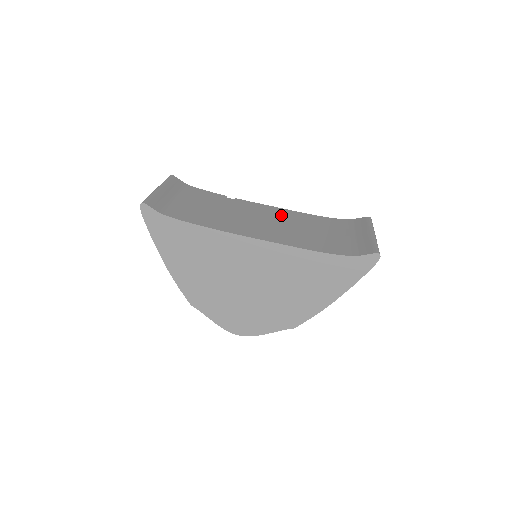
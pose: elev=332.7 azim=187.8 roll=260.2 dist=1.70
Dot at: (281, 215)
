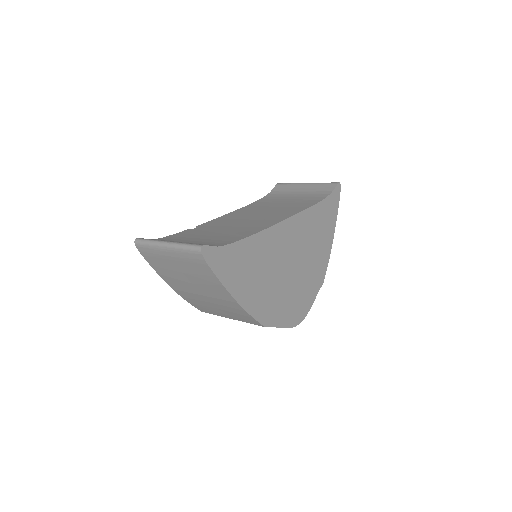
Dot at: (243, 213)
